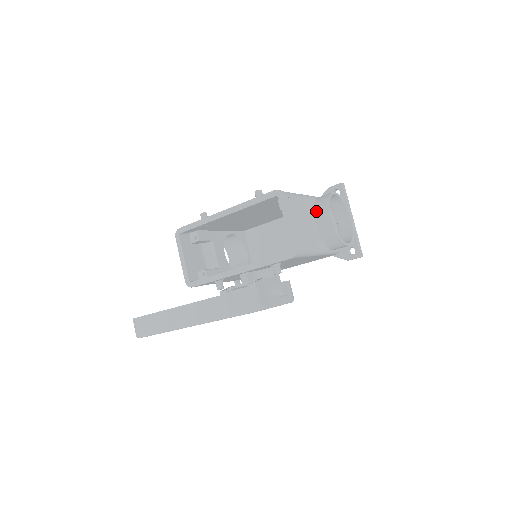
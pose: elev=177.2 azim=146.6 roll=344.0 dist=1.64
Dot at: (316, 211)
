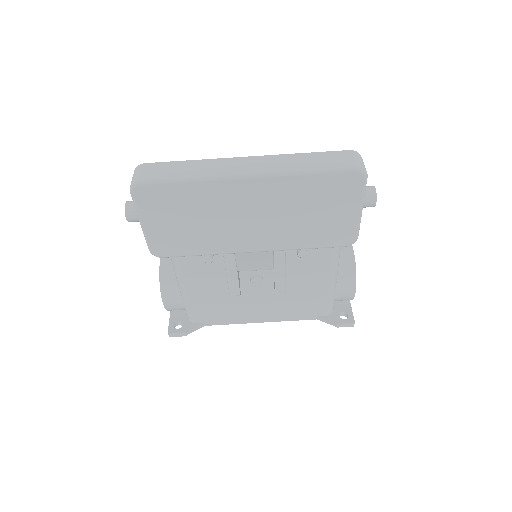
Dot at: occluded
